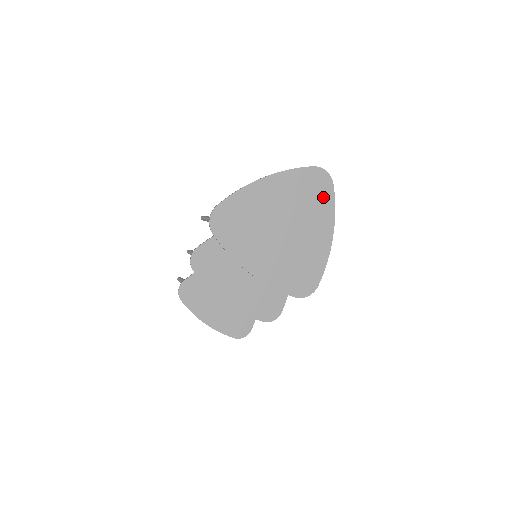
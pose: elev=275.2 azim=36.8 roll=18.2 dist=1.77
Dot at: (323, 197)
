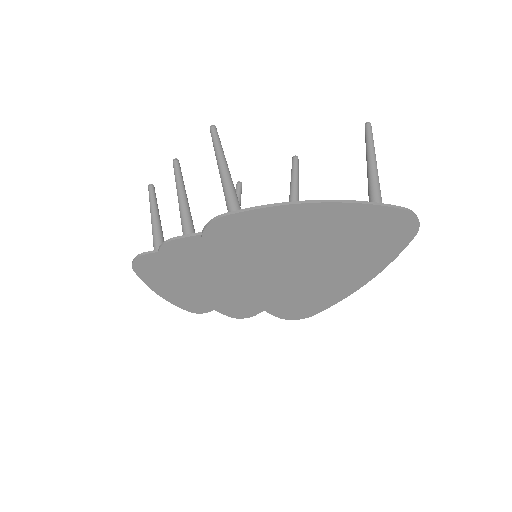
Dot at: (388, 245)
